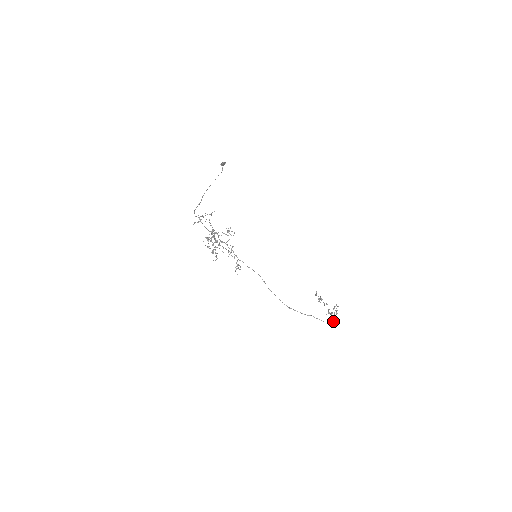
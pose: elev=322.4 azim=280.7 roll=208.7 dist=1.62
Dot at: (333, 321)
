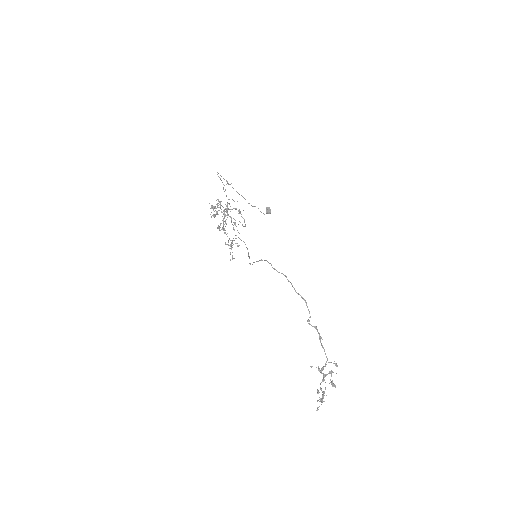
Dot at: occluded
